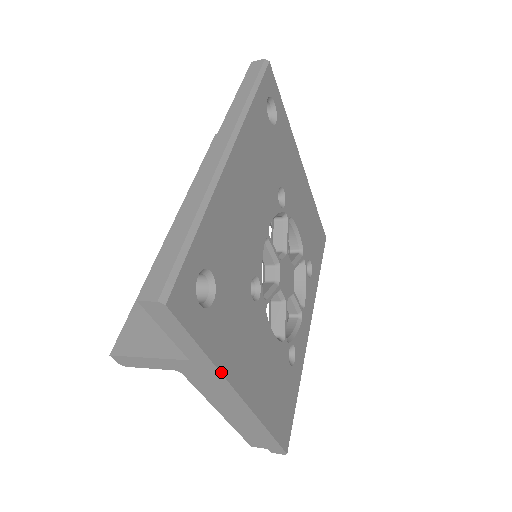
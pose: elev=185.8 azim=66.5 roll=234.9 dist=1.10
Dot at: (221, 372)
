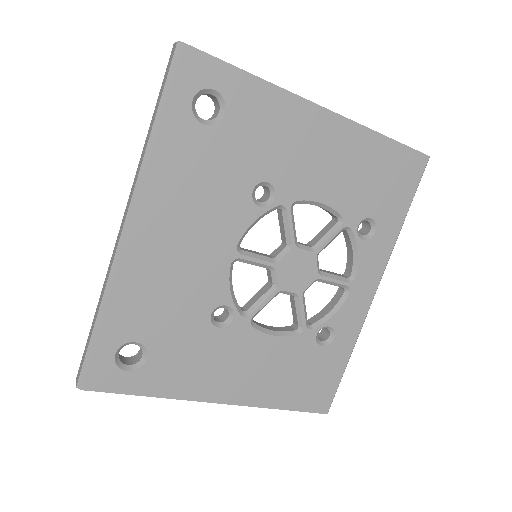
Dot at: (178, 399)
